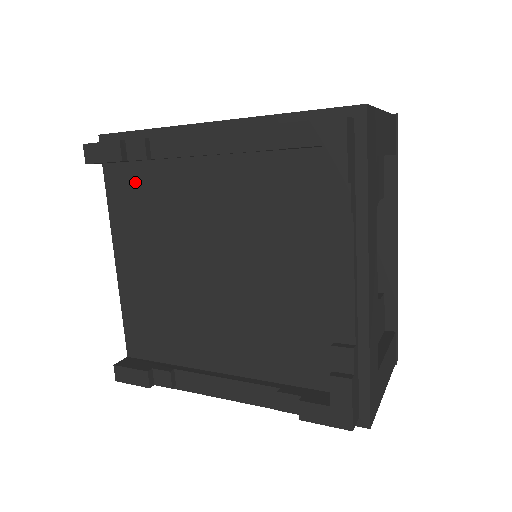
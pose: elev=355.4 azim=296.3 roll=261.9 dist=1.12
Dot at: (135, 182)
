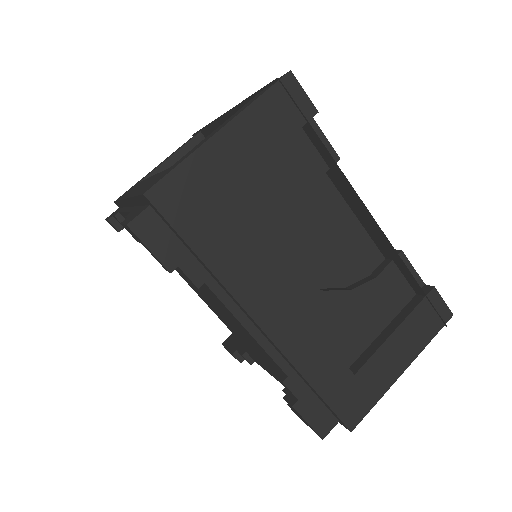
Dot at: occluded
